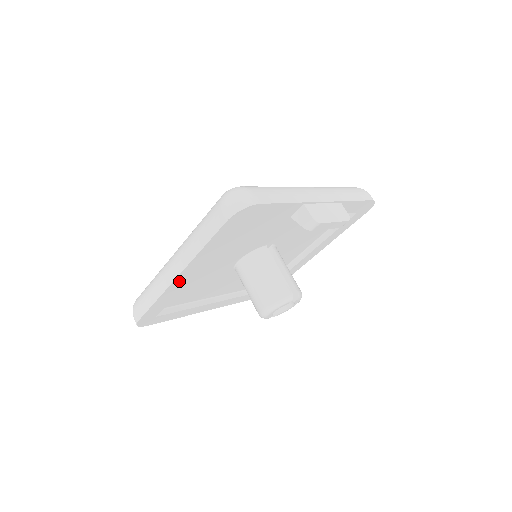
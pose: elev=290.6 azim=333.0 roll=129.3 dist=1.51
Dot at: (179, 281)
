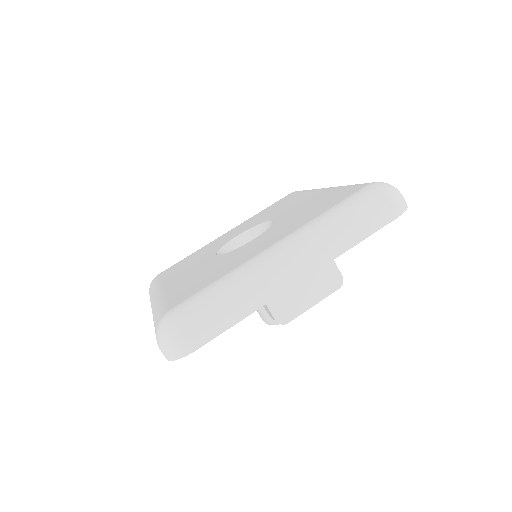
Dot at: occluded
